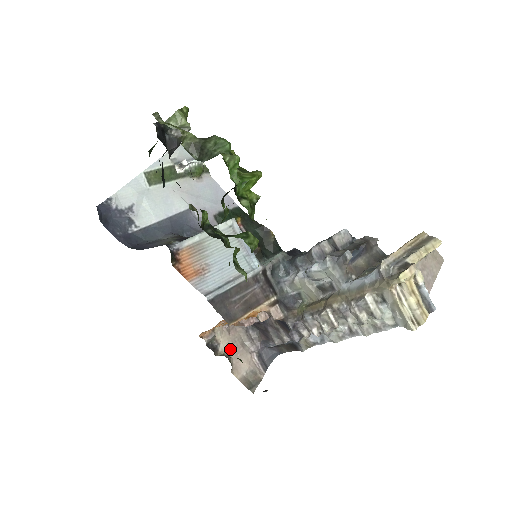
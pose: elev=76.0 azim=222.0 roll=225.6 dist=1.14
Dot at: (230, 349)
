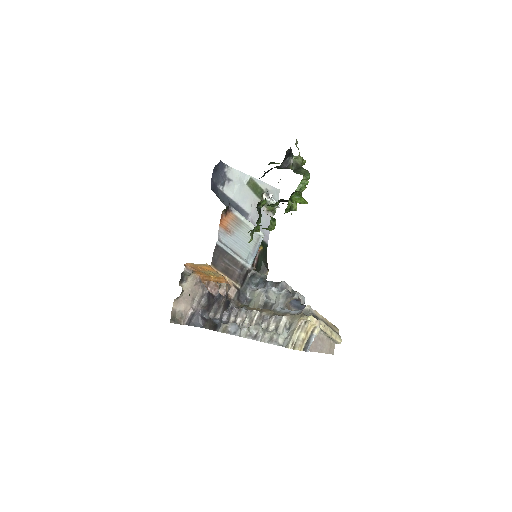
Dot at: (187, 291)
